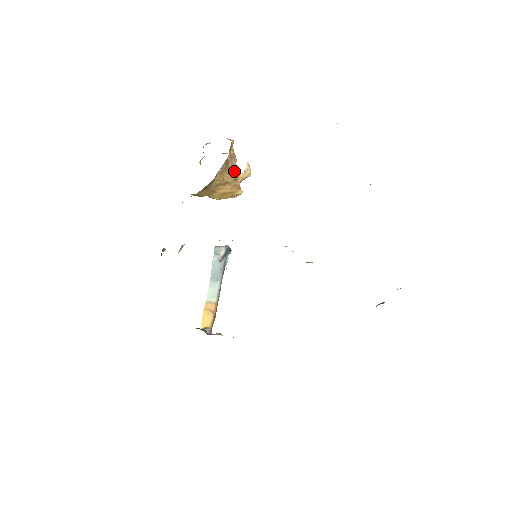
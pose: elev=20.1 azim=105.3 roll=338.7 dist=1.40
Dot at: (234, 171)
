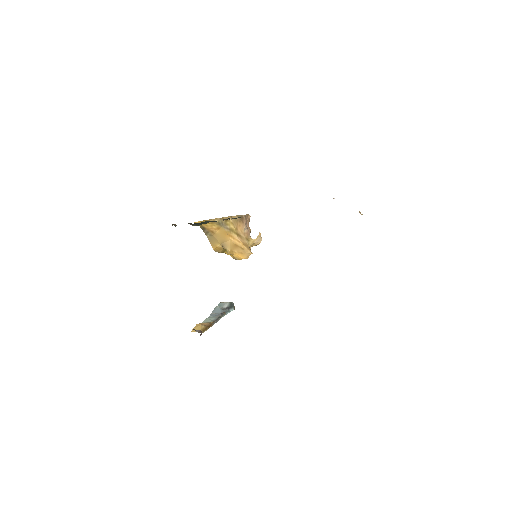
Dot at: (247, 232)
